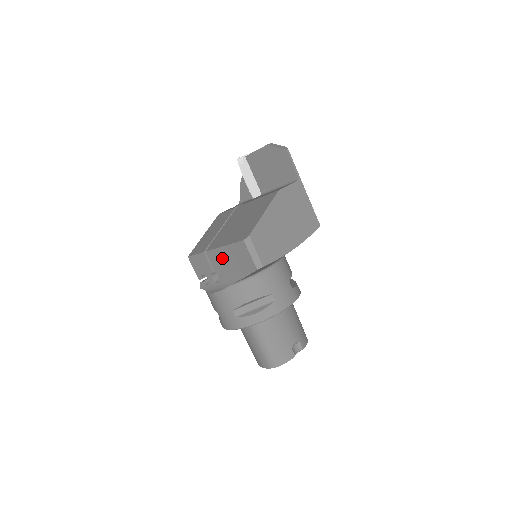
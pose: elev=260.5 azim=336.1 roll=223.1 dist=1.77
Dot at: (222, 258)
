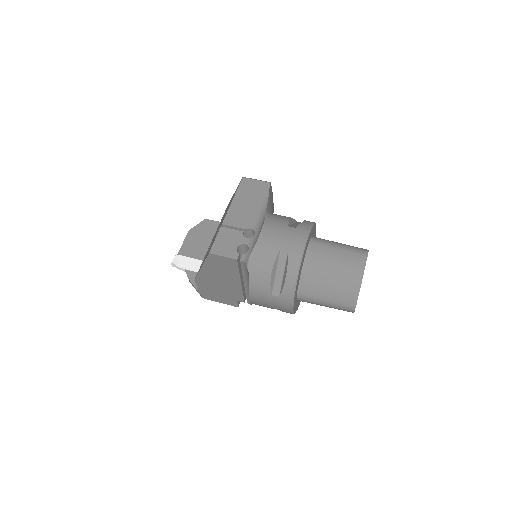
Dot at: (239, 209)
